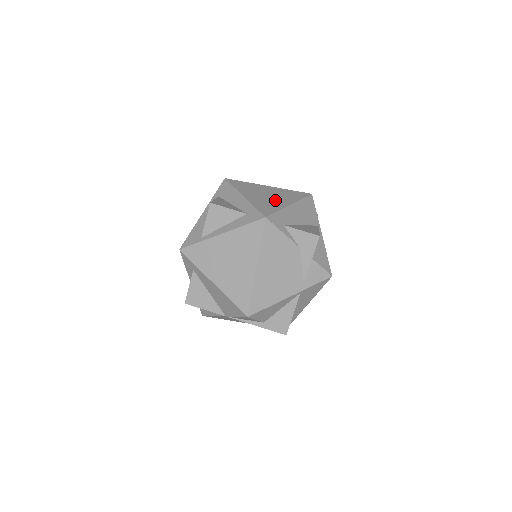
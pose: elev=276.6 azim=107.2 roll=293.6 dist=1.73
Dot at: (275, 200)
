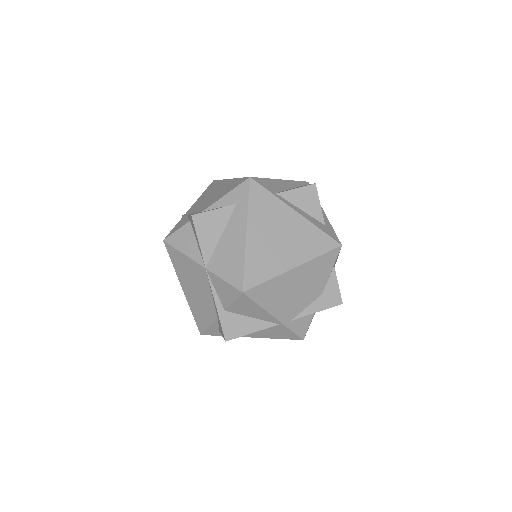
Dot at: occluded
